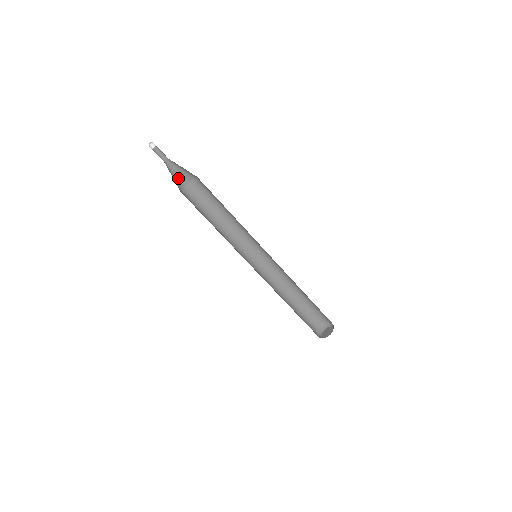
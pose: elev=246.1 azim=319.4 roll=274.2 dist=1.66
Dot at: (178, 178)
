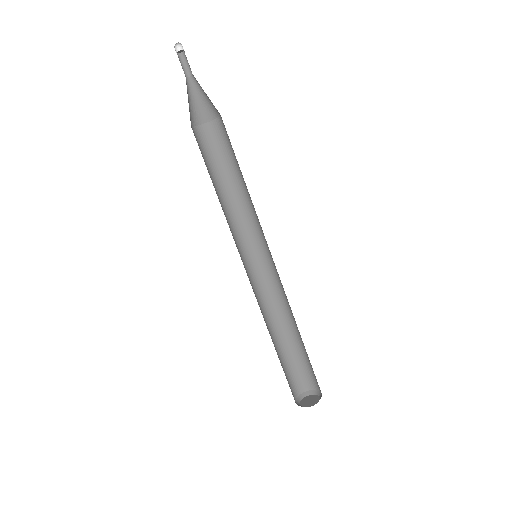
Dot at: (193, 109)
